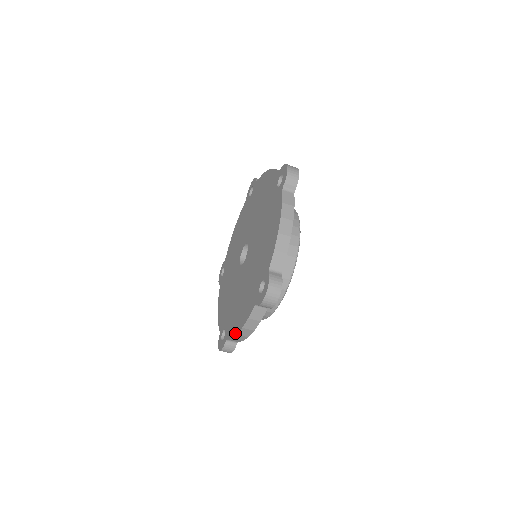
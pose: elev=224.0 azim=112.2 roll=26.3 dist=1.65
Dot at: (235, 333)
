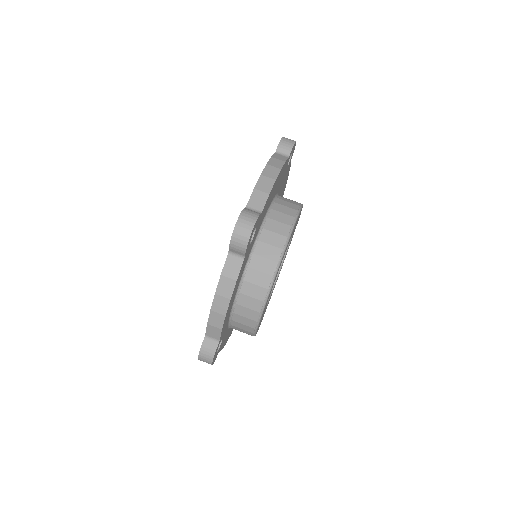
Dot at: (258, 179)
